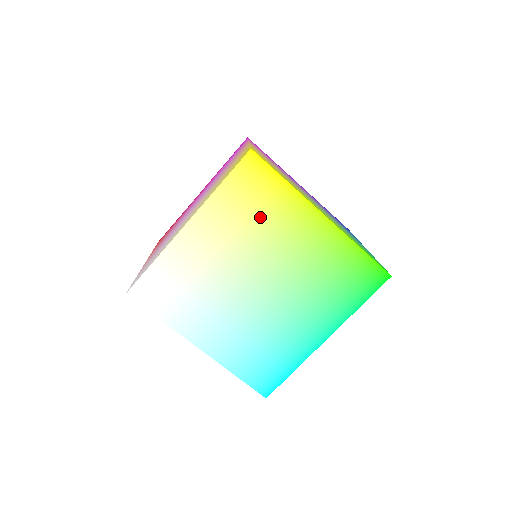
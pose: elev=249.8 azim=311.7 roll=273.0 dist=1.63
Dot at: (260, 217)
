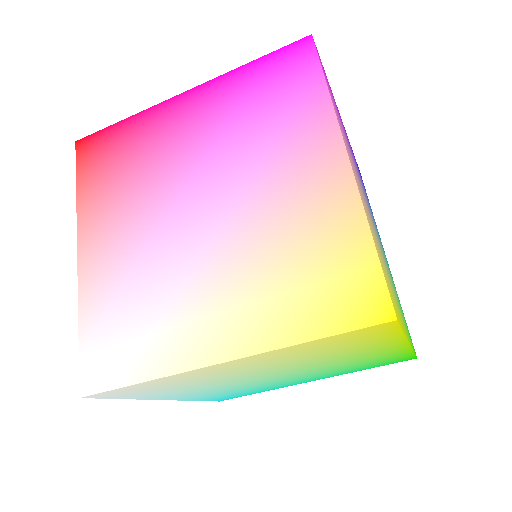
Dot at: (334, 351)
